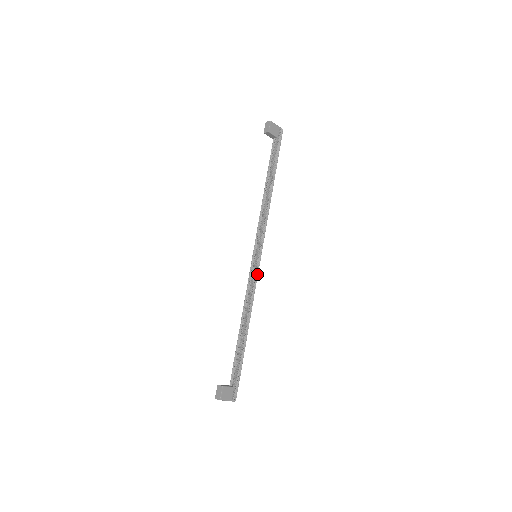
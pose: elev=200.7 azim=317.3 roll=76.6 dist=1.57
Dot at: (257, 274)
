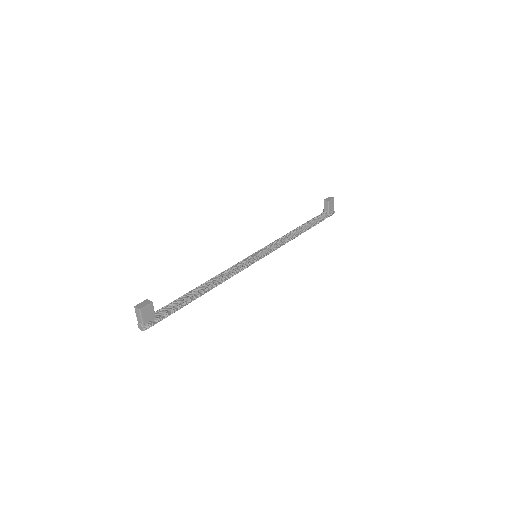
Dot at: (247, 266)
